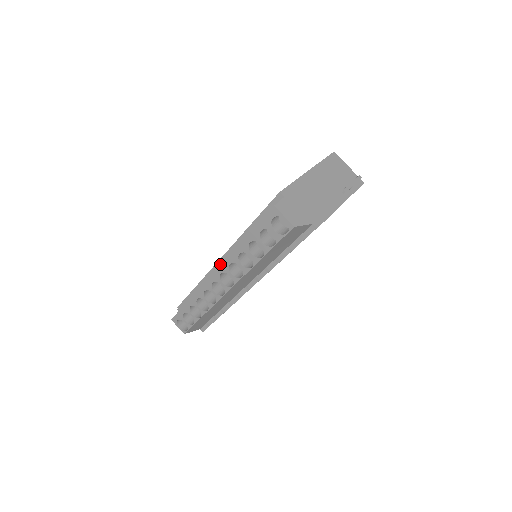
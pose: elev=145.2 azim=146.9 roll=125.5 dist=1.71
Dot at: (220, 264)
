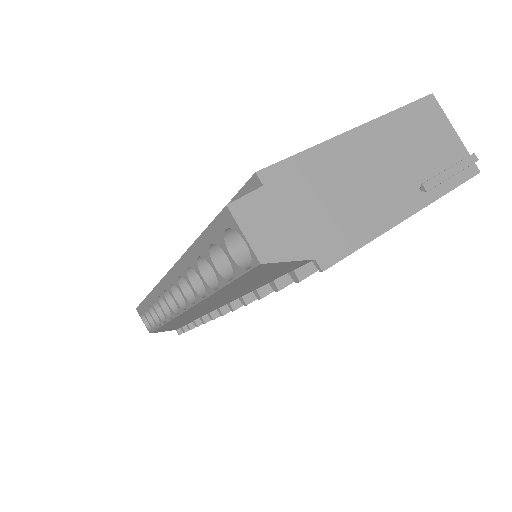
Dot at: occluded
